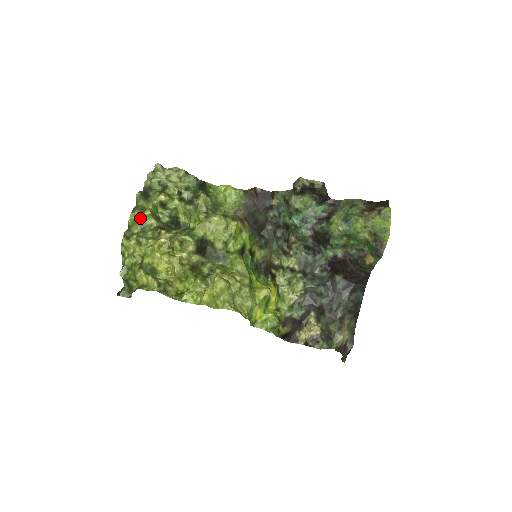
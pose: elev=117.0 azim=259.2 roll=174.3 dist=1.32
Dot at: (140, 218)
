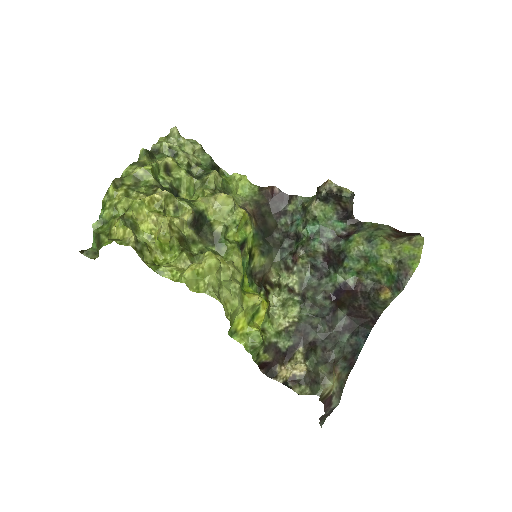
Dot at: (138, 170)
